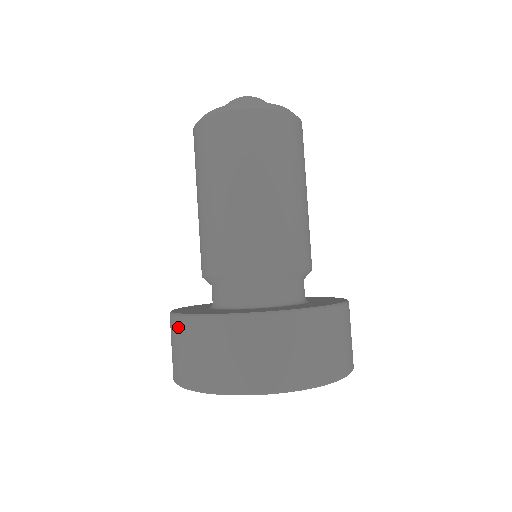
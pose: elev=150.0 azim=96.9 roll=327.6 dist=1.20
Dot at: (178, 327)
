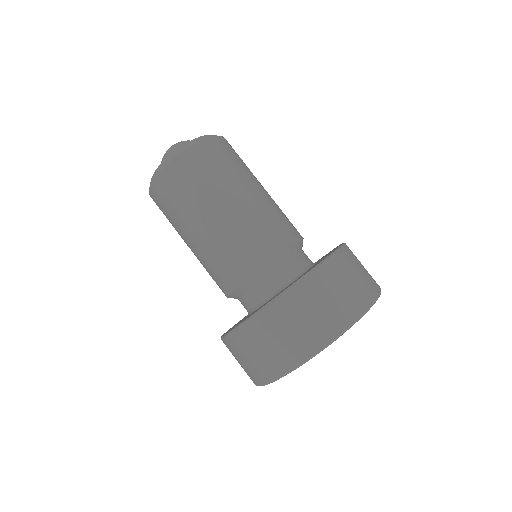
Dot at: (277, 312)
